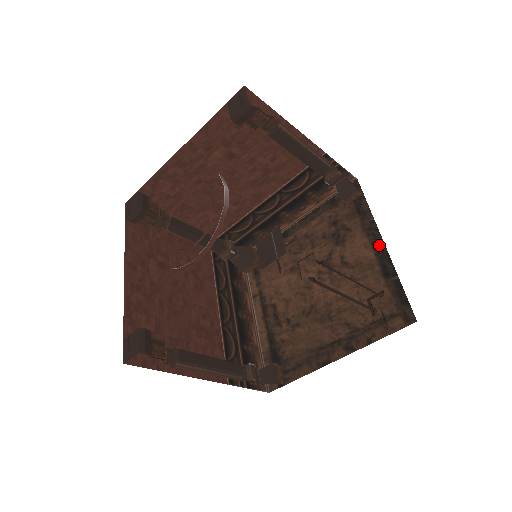
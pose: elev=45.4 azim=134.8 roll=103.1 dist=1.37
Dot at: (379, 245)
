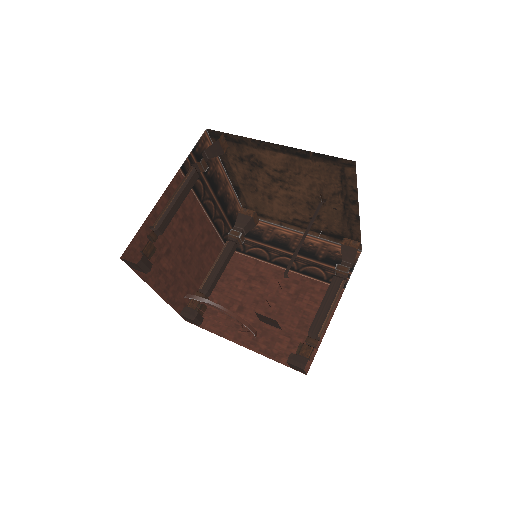
Dot at: (276, 148)
